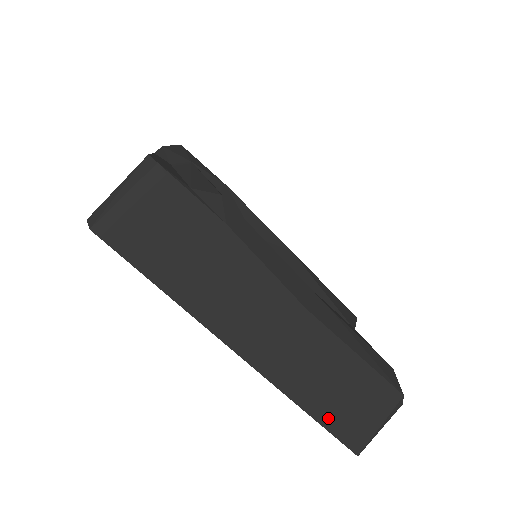
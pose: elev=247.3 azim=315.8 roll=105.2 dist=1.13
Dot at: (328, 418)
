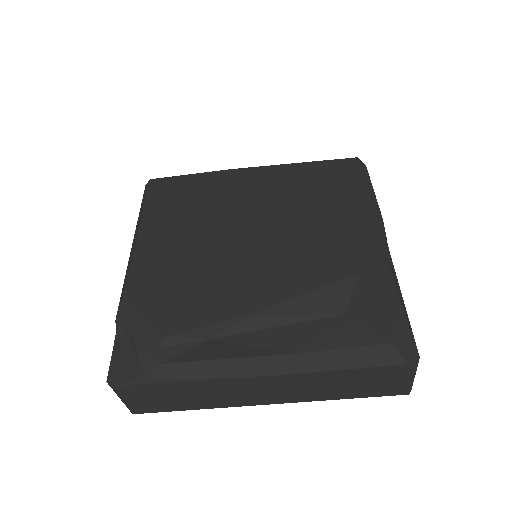
Dot at: (362, 394)
